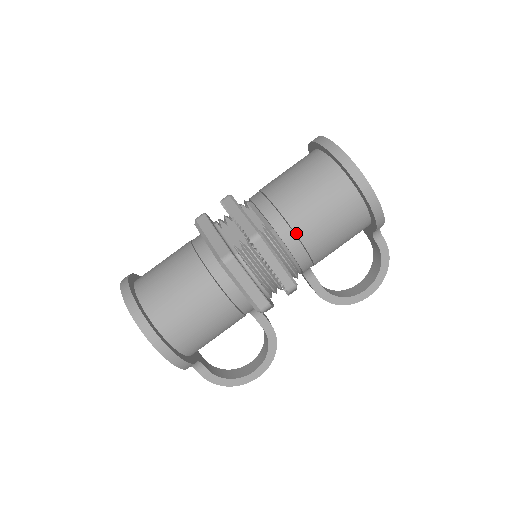
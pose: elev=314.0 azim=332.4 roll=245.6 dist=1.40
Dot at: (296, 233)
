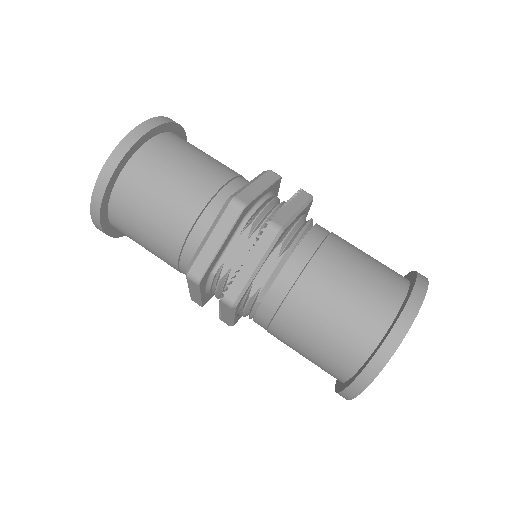
Dot at: (270, 327)
